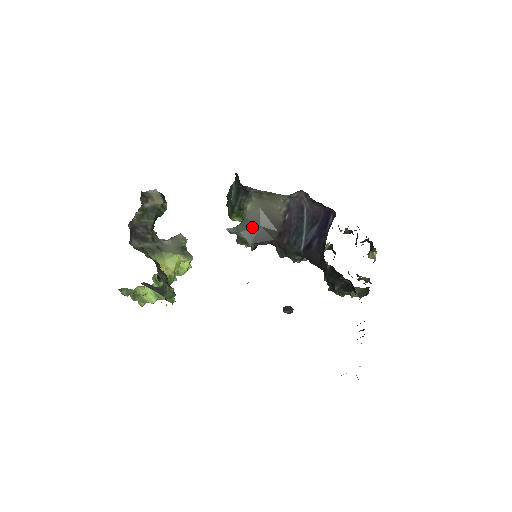
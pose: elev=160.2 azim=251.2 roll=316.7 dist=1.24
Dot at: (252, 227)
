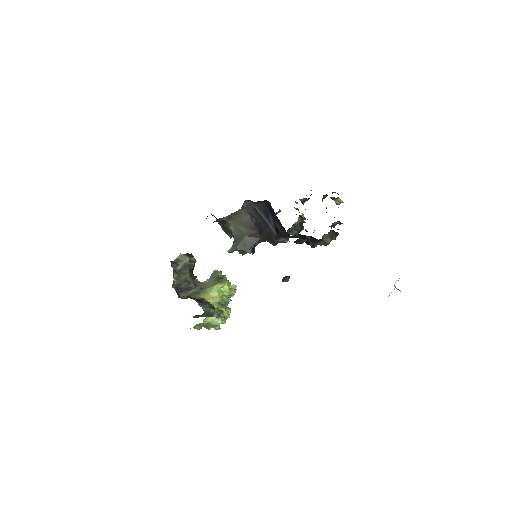
Dot at: (241, 240)
